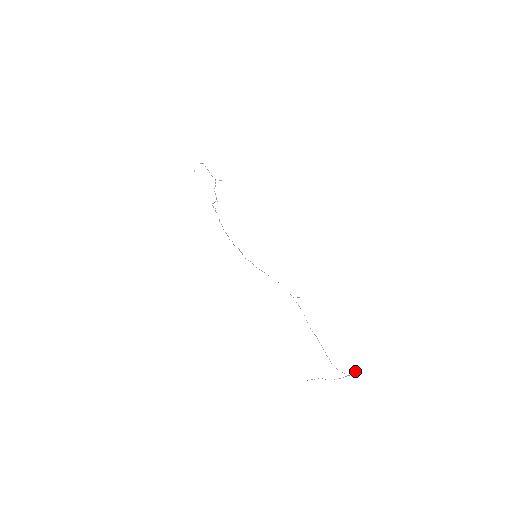
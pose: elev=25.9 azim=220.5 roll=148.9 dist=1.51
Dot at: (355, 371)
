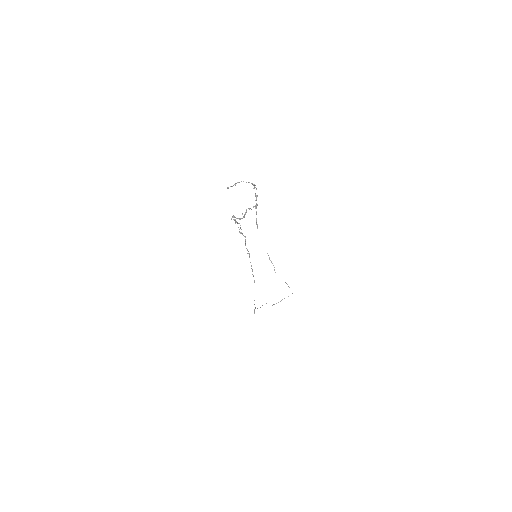
Dot at: occluded
